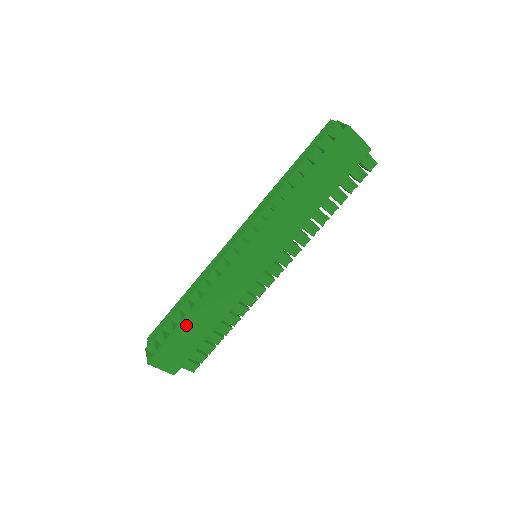
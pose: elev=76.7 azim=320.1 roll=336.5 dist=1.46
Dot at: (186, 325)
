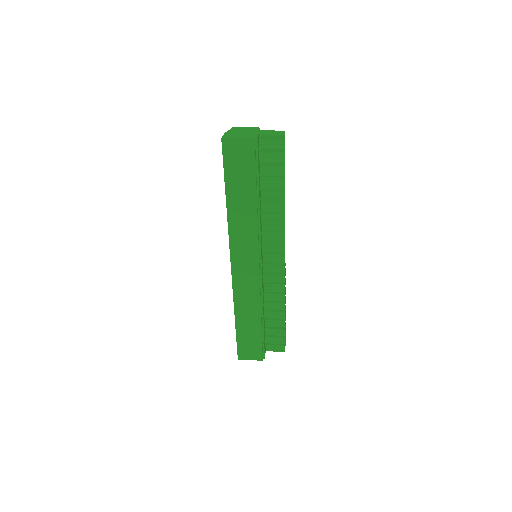
Dot at: (239, 327)
